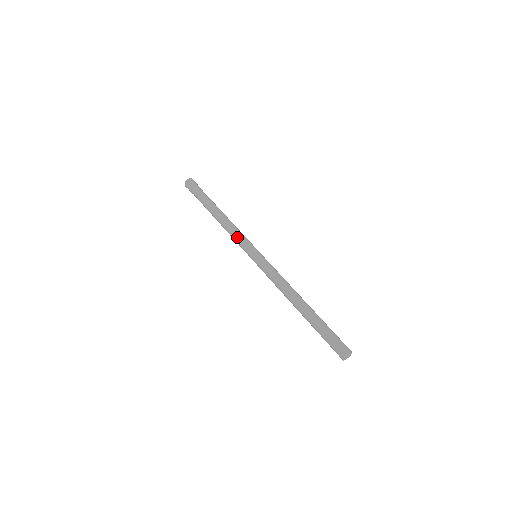
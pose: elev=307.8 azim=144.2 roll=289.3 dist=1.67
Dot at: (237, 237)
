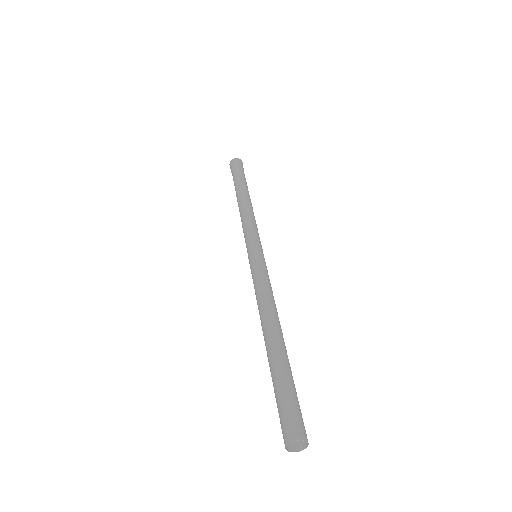
Dot at: (243, 232)
